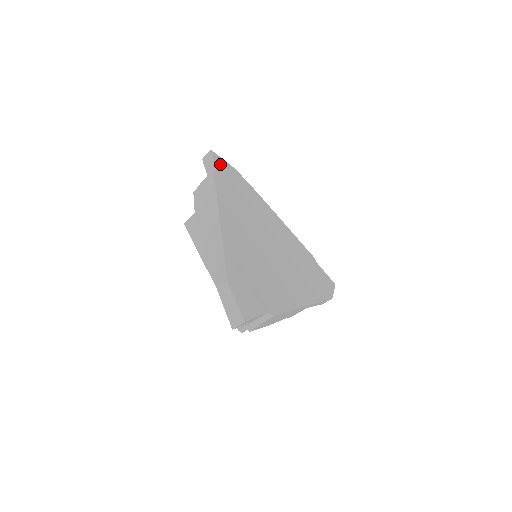
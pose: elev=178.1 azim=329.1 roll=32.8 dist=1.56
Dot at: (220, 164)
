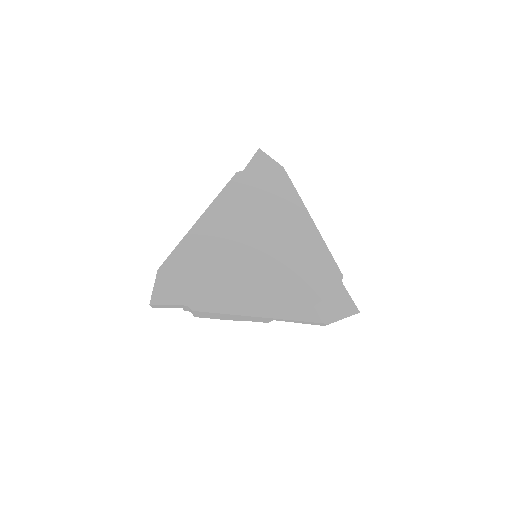
Dot at: (259, 163)
